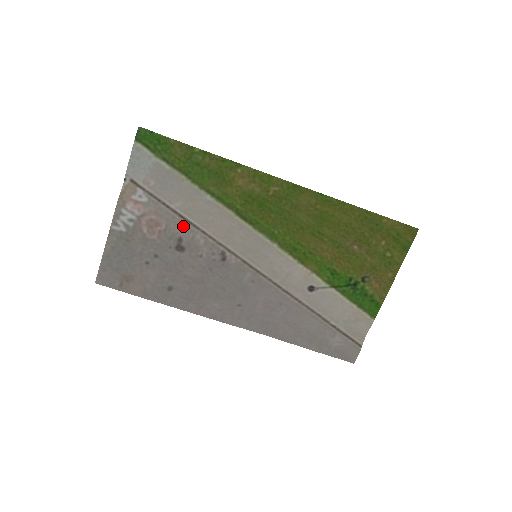
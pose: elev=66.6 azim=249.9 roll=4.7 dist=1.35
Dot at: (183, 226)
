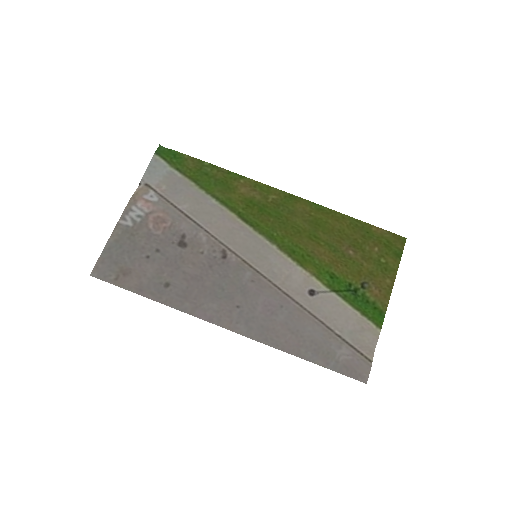
Dot at: (188, 224)
